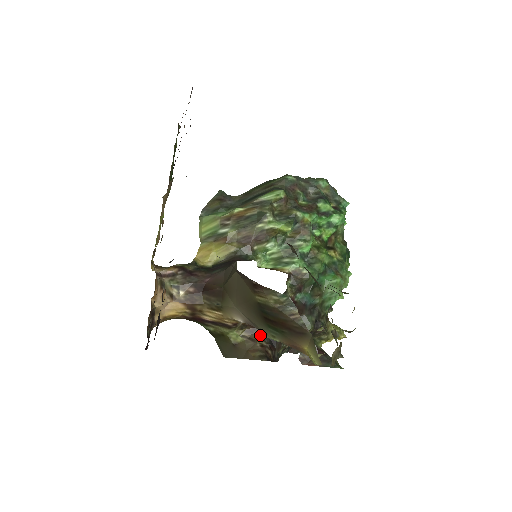
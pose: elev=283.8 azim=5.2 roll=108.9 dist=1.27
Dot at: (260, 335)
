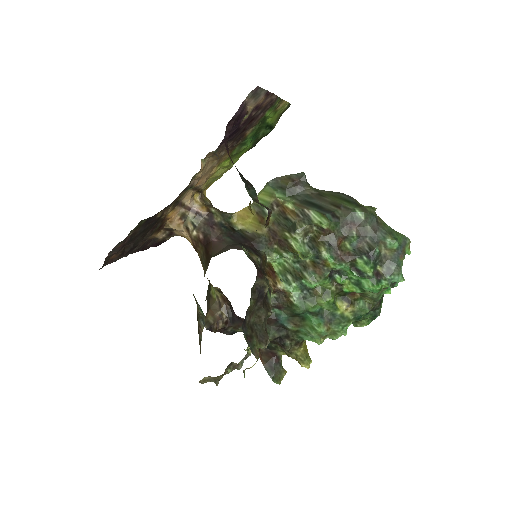
Dot at: (228, 308)
